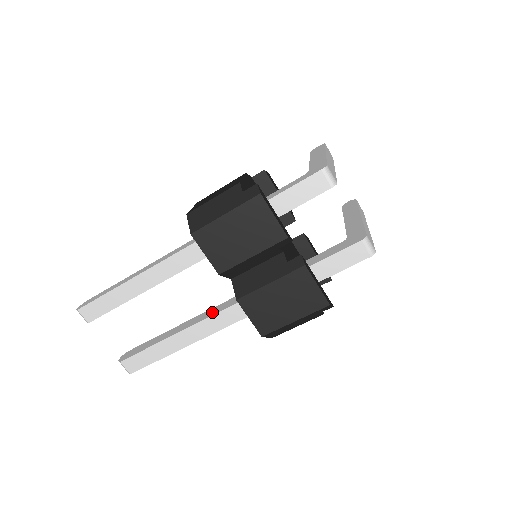
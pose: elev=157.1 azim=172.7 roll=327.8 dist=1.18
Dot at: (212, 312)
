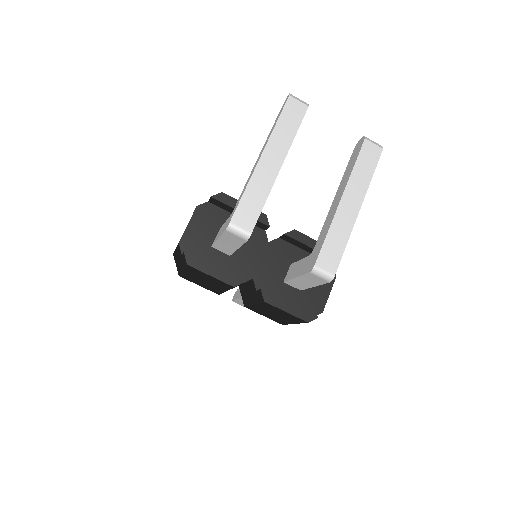
Dot at: occluded
